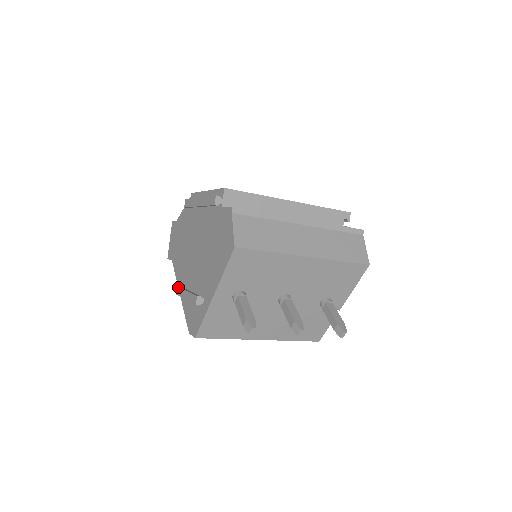
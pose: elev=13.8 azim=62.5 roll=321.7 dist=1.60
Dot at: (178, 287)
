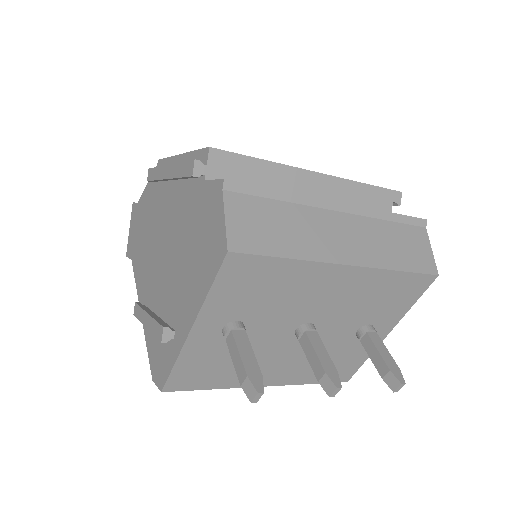
Dot at: (137, 305)
